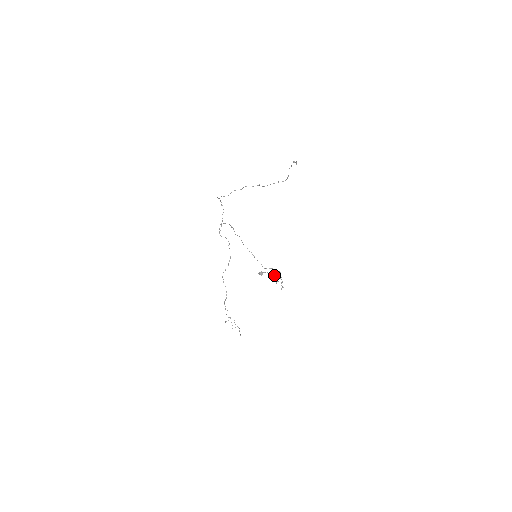
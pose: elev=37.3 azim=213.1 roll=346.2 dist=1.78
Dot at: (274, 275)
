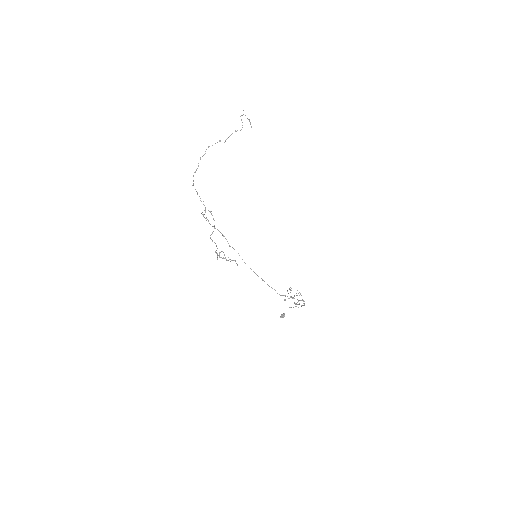
Dot at: (295, 306)
